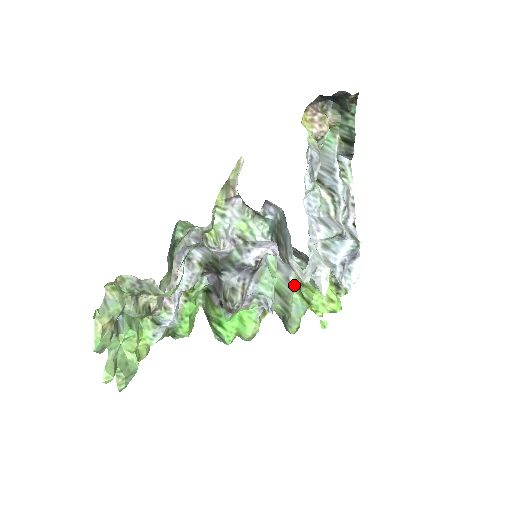
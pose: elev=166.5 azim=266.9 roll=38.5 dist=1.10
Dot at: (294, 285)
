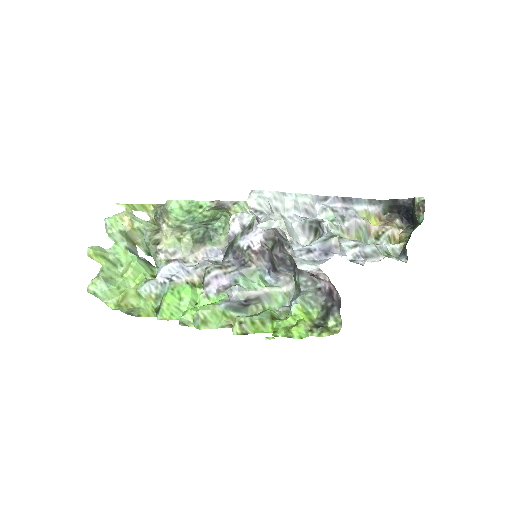
Dot at: (277, 313)
